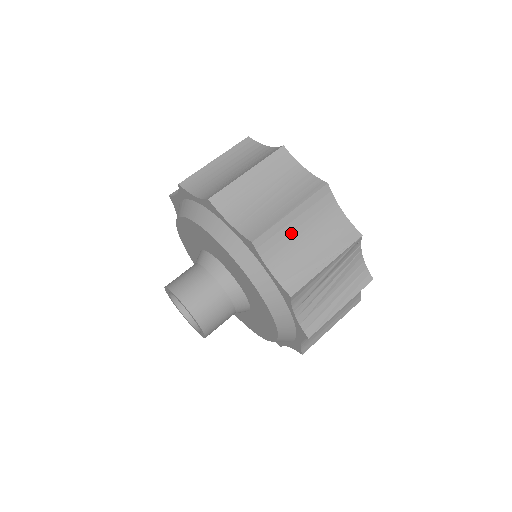
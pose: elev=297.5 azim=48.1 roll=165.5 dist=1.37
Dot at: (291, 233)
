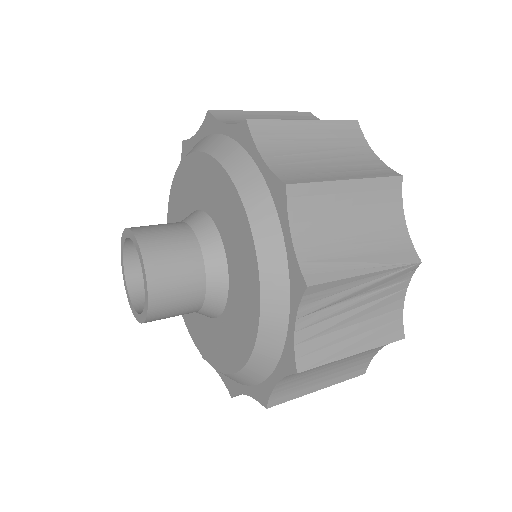
Dot at: (337, 208)
